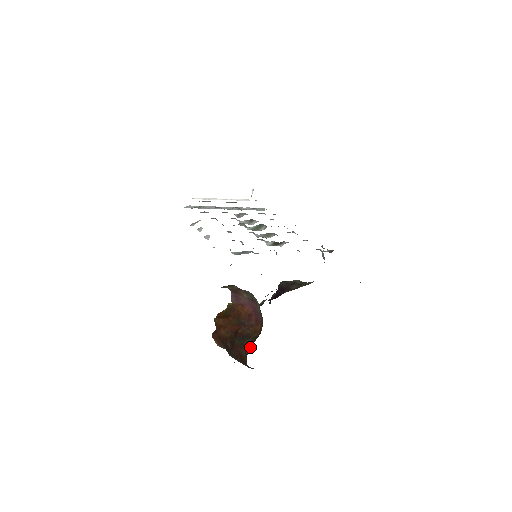
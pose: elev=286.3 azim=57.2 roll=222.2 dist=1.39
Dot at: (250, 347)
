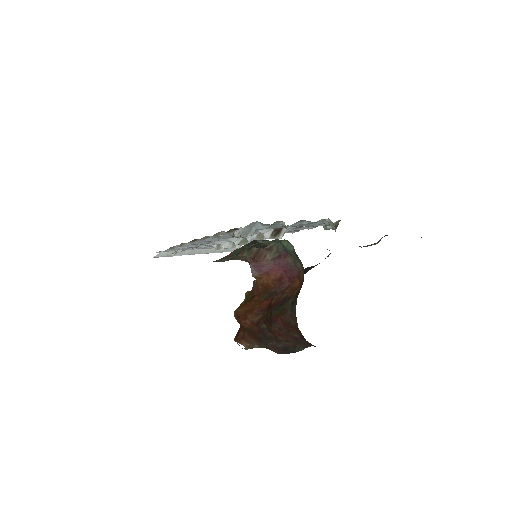
Dot at: (295, 303)
